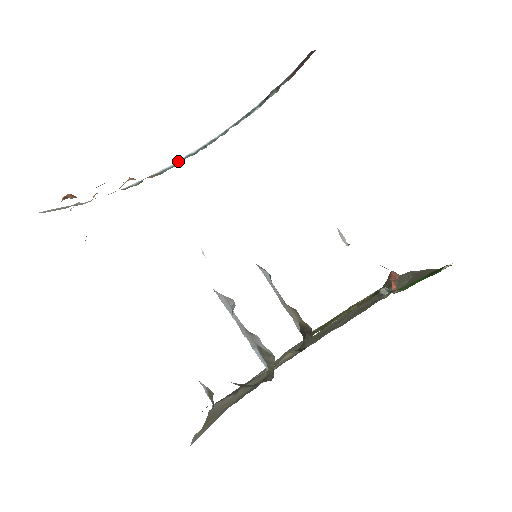
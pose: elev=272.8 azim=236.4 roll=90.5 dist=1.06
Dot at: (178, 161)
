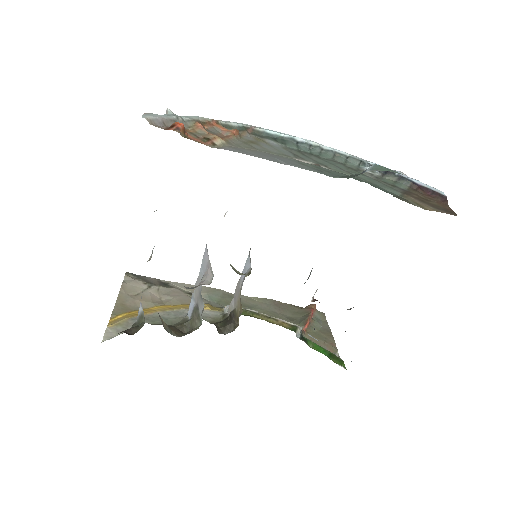
Dot at: (281, 134)
